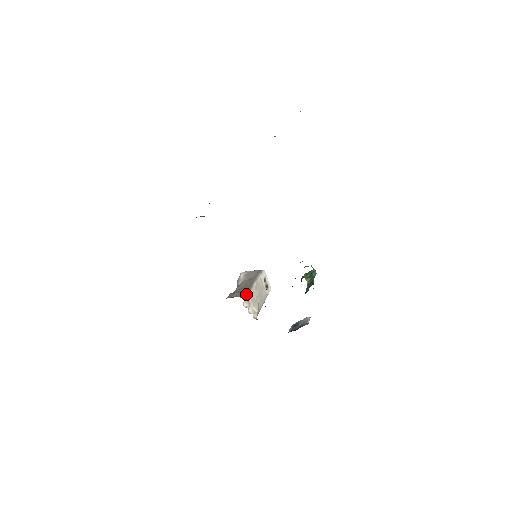
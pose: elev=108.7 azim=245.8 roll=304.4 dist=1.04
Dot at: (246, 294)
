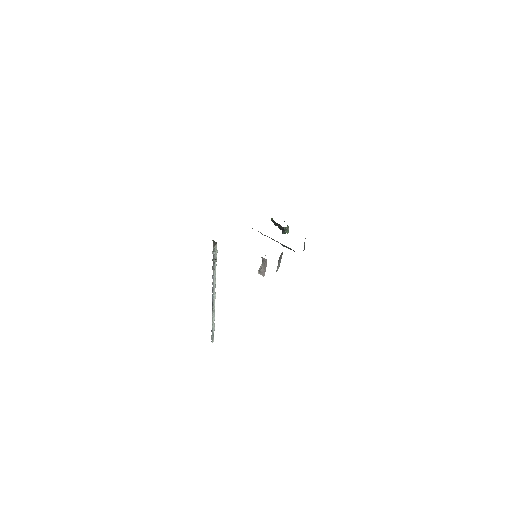
Dot at: occluded
